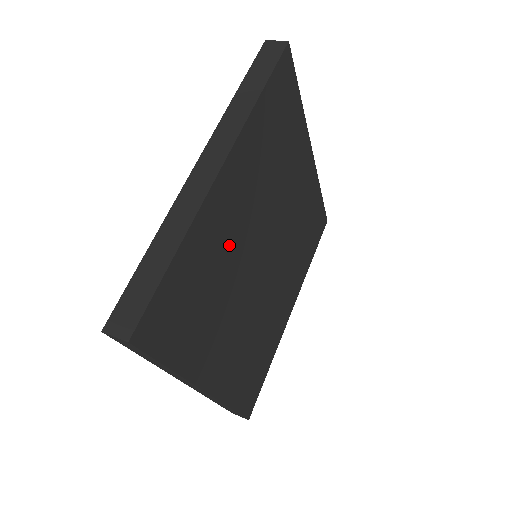
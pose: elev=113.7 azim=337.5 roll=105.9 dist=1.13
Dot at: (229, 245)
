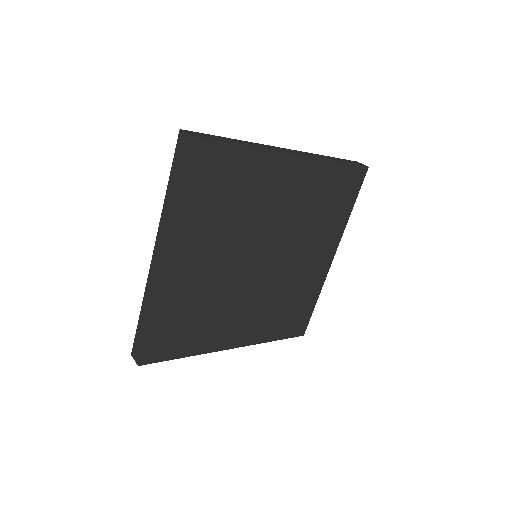
Dot at: (203, 284)
